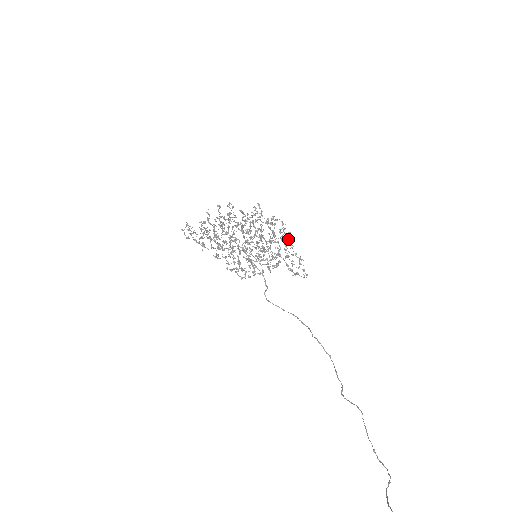
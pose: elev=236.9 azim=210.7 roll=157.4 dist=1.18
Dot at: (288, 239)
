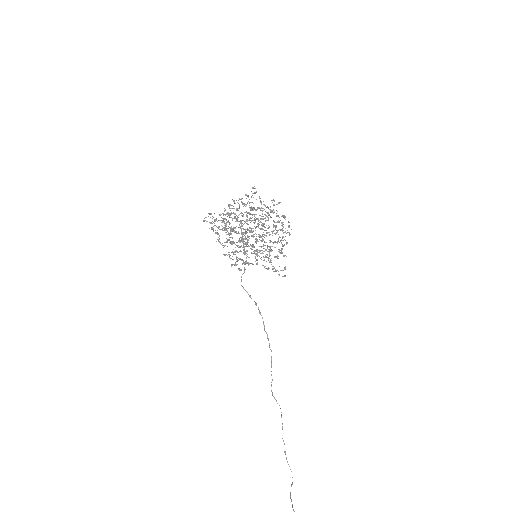
Dot at: occluded
